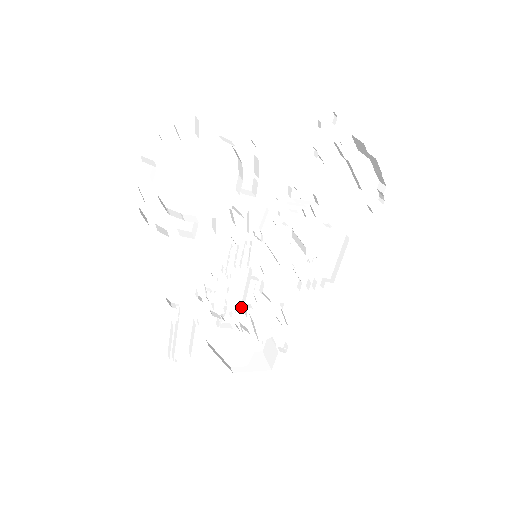
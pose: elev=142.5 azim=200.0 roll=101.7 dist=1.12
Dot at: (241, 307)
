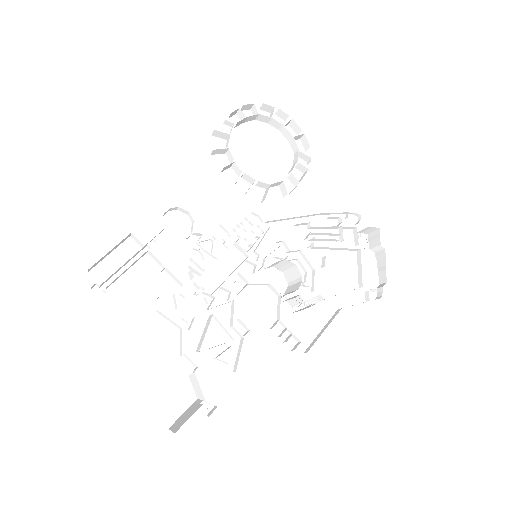
Dot at: (210, 294)
